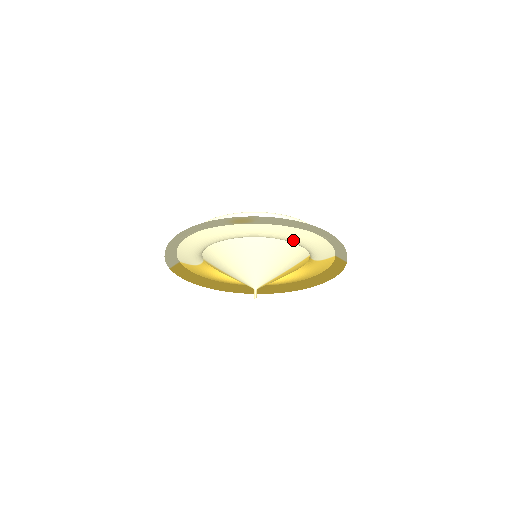
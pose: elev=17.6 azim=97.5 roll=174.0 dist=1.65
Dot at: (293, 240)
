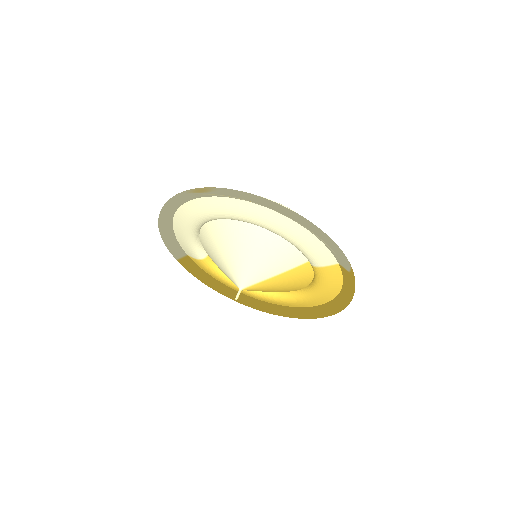
Dot at: (269, 227)
